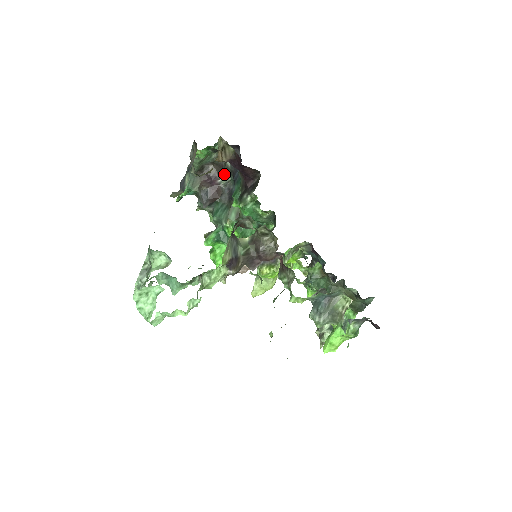
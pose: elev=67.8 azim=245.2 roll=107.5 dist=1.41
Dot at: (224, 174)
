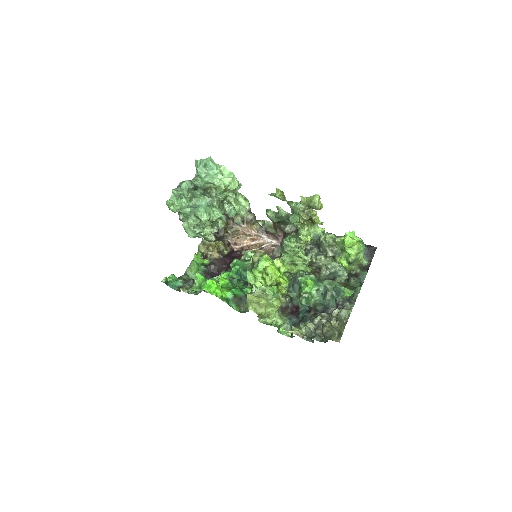
Dot at: (204, 290)
